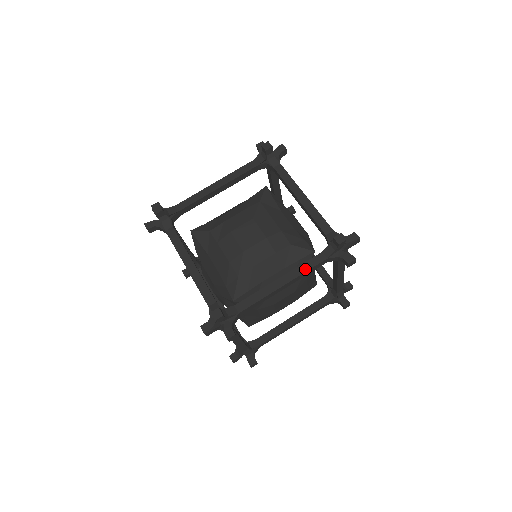
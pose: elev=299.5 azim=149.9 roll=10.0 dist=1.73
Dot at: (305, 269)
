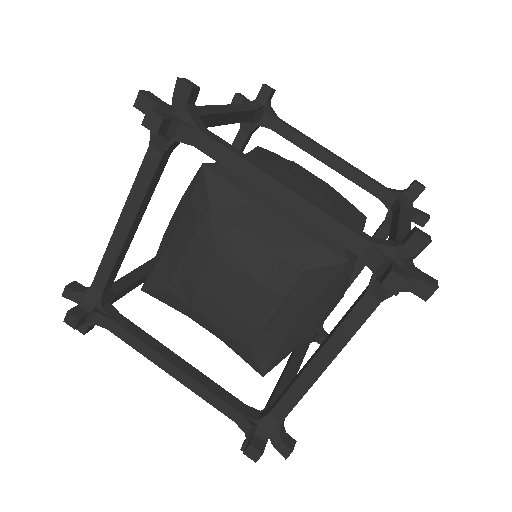
Dot at: (350, 332)
